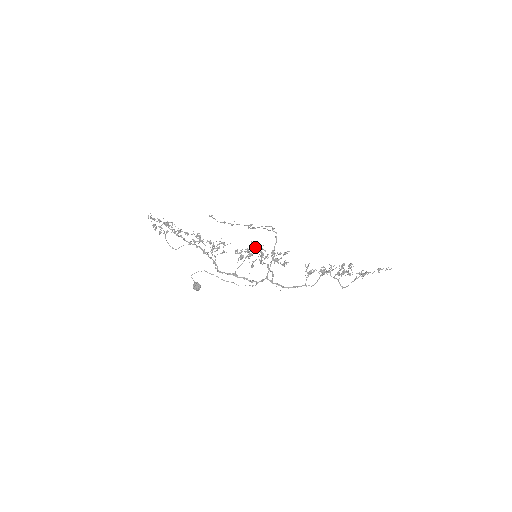
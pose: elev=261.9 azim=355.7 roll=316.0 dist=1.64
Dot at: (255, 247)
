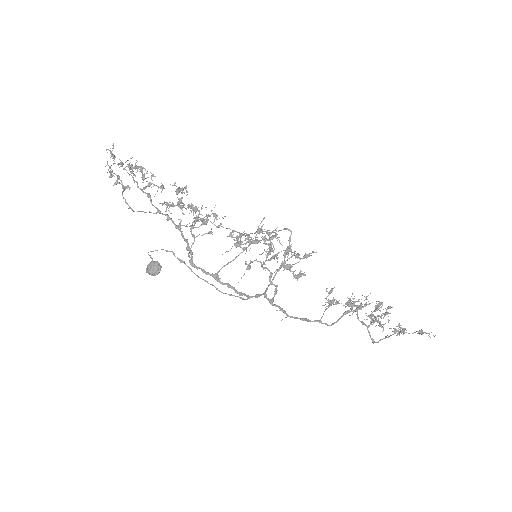
Dot at: (265, 231)
